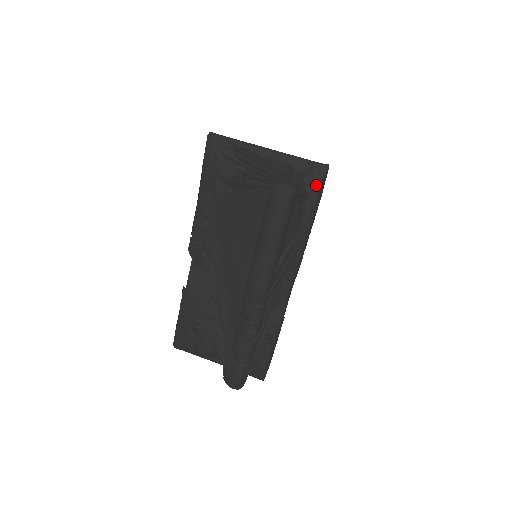
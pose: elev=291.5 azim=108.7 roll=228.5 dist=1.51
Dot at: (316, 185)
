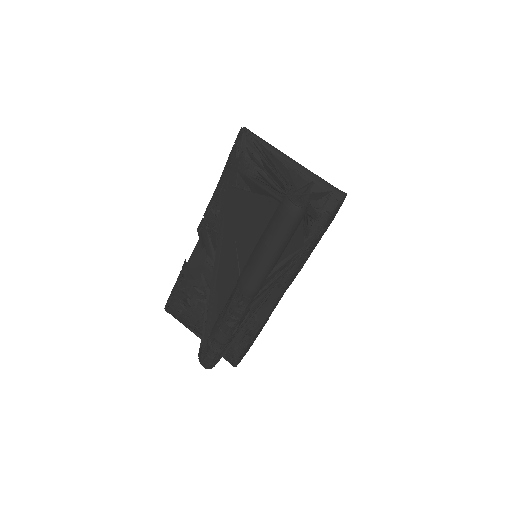
Dot at: (328, 210)
